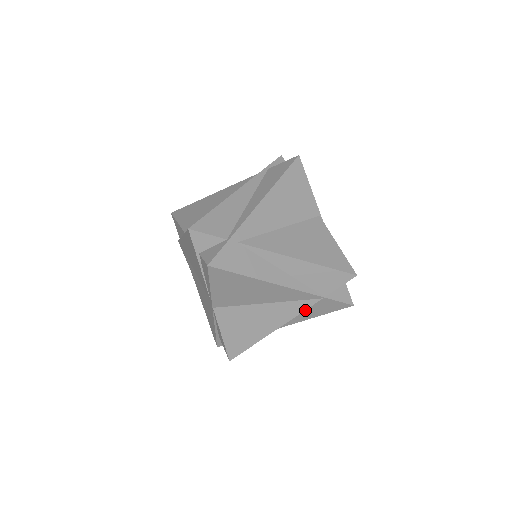
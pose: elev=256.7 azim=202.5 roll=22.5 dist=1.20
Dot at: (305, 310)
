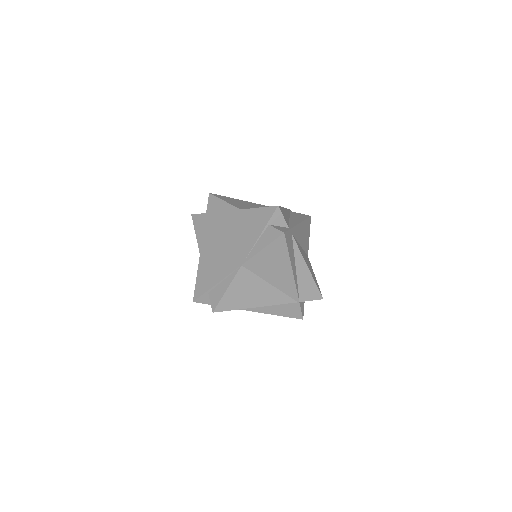
Dot at: (279, 305)
